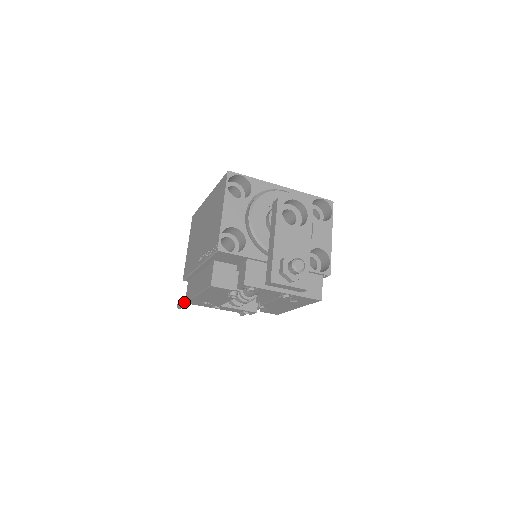
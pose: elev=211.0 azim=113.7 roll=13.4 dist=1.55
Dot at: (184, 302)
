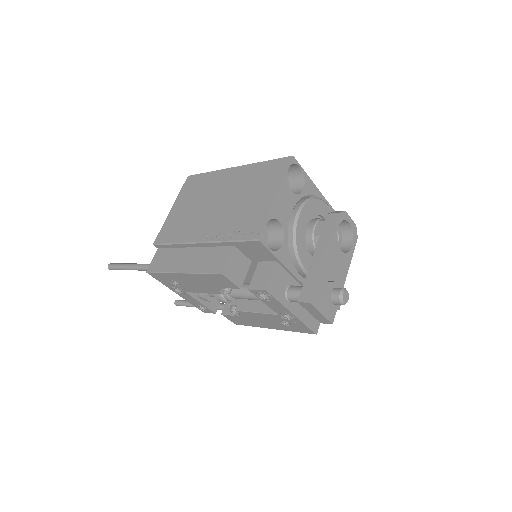
Dot at: (129, 267)
